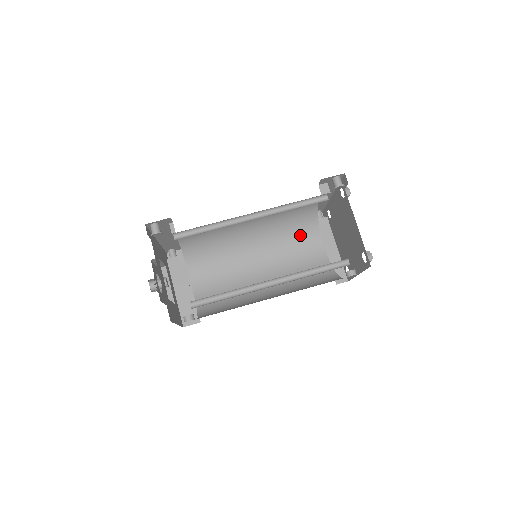
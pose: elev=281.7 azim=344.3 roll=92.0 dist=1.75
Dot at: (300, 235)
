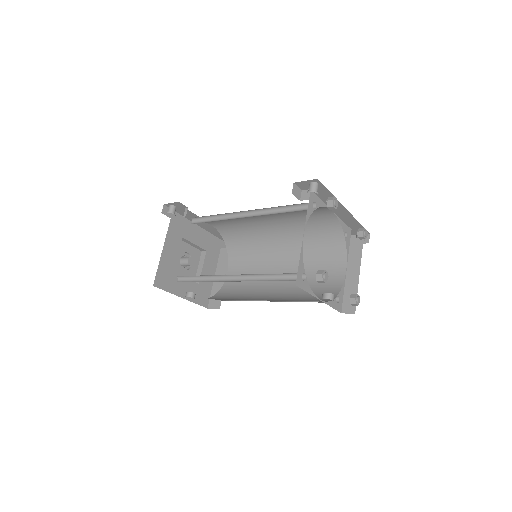
Dot at: (326, 251)
